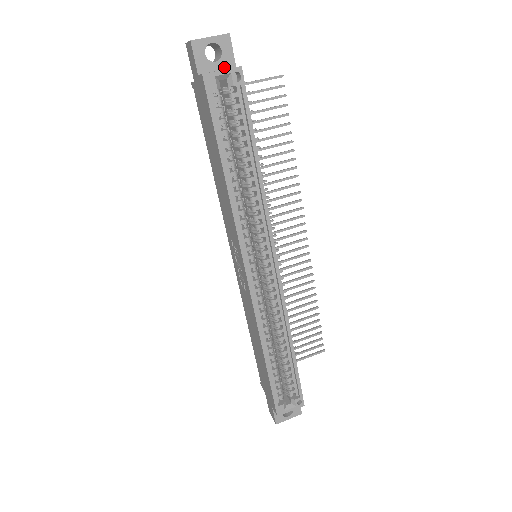
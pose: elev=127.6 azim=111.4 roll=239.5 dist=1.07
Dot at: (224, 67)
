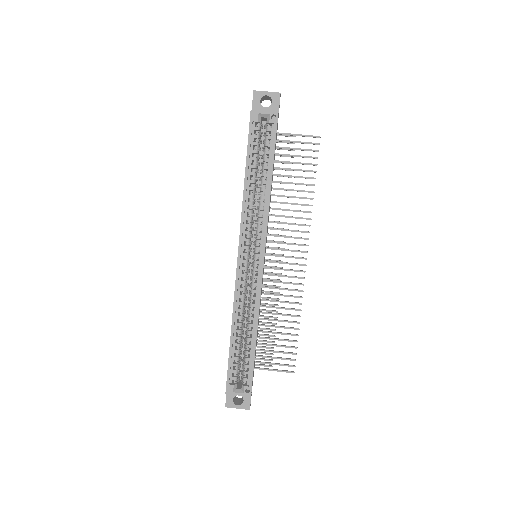
Dot at: occluded
